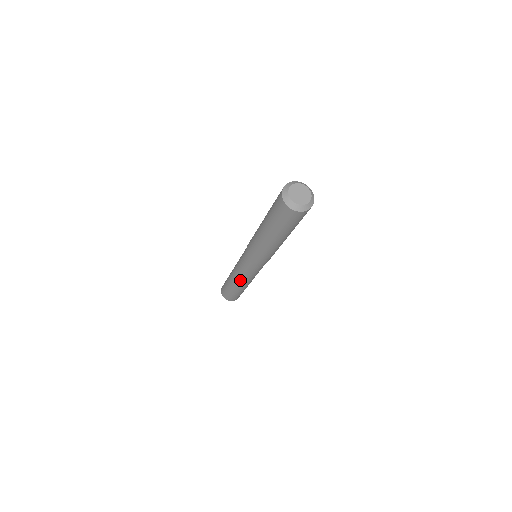
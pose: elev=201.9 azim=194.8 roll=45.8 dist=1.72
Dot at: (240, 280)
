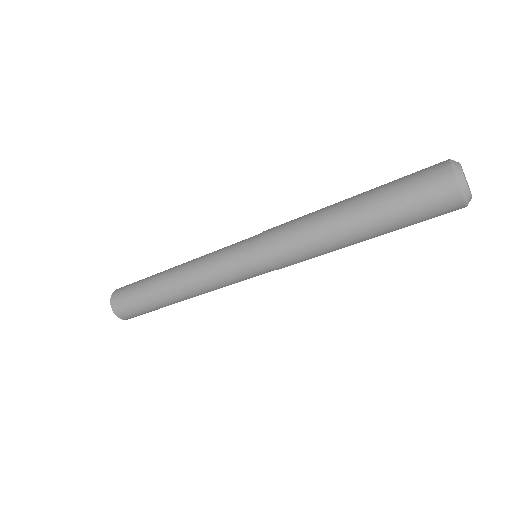
Dot at: (196, 288)
